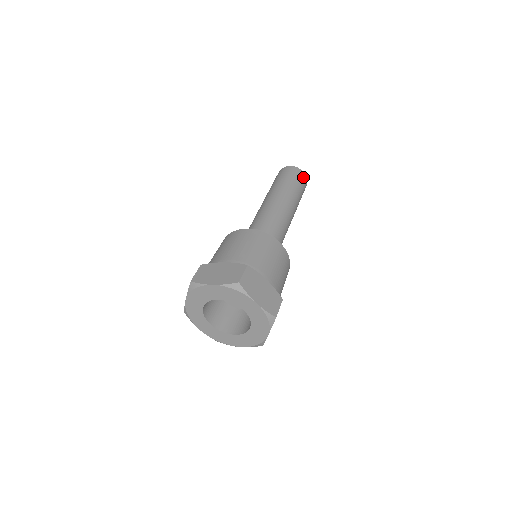
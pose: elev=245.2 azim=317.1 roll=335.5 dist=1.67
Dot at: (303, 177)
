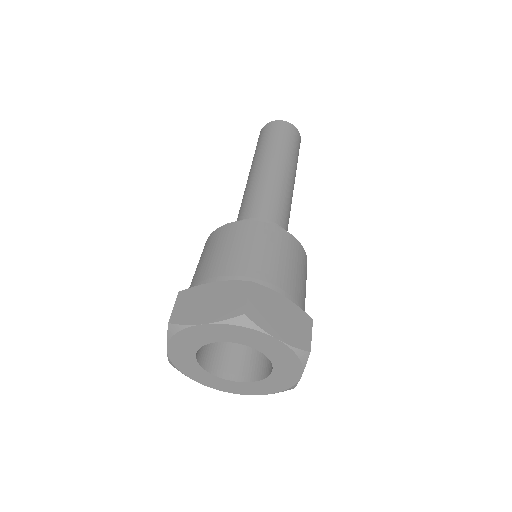
Dot at: (294, 132)
